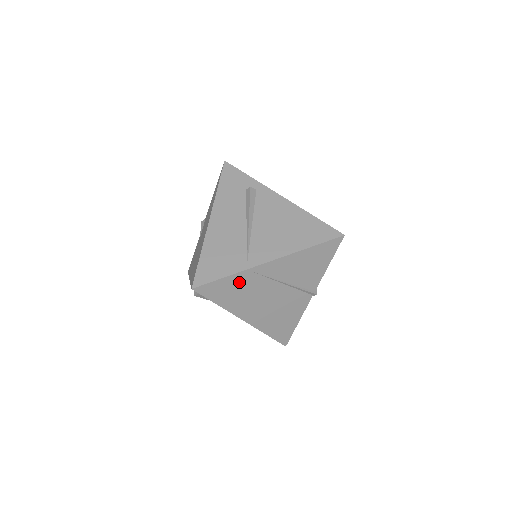
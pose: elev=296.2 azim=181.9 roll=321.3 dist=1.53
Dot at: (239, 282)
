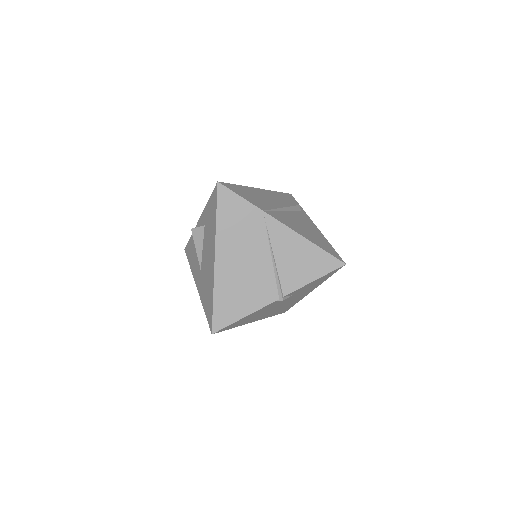
Dot at: (248, 216)
